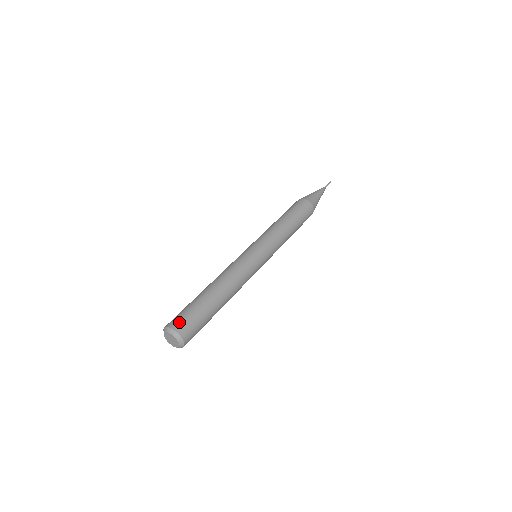
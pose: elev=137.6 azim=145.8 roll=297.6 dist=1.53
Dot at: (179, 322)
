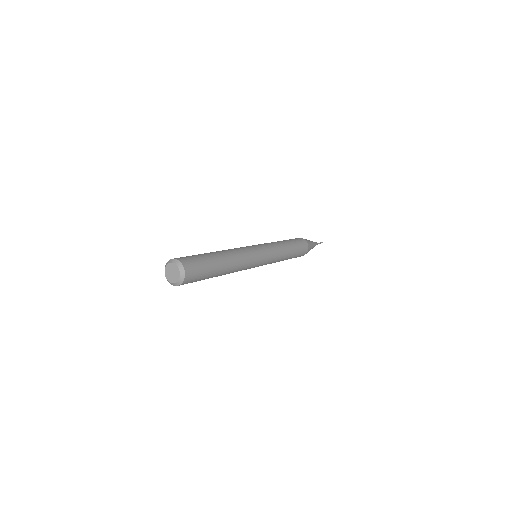
Dot at: (190, 263)
